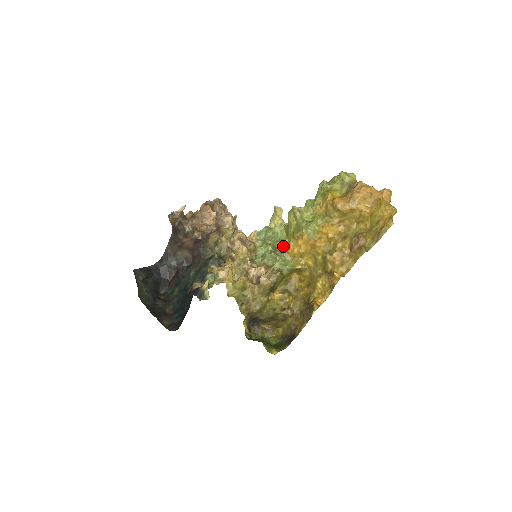
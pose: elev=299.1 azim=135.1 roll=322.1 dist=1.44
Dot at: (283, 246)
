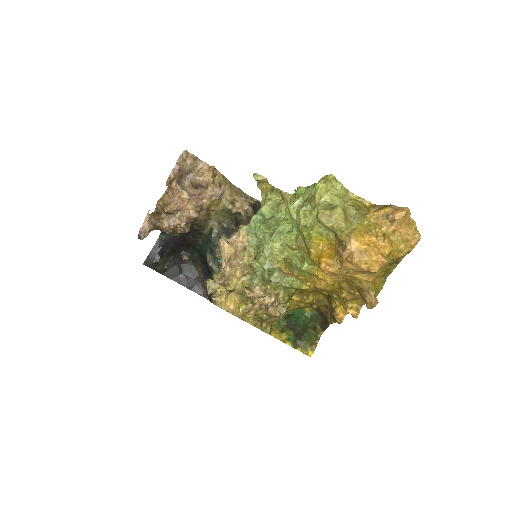
Dot at: (281, 262)
